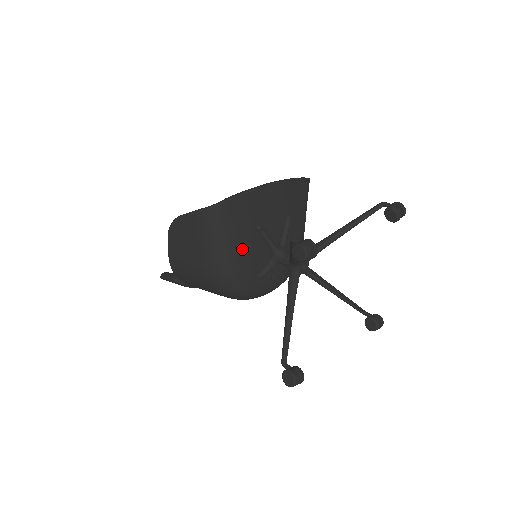
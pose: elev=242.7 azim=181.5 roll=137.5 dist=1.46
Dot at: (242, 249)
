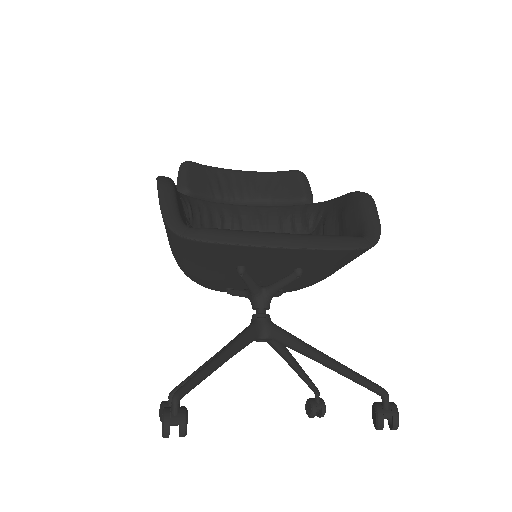
Dot at: (210, 271)
